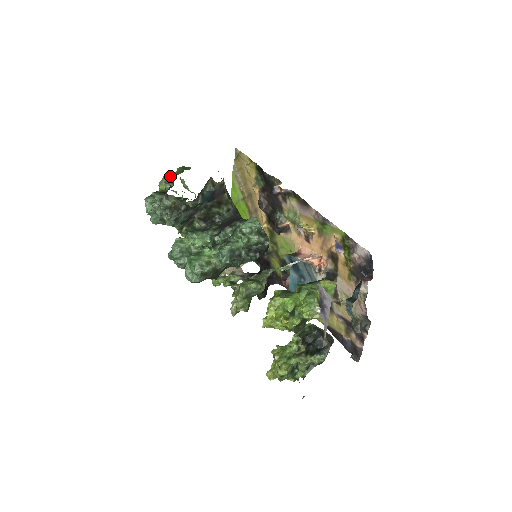
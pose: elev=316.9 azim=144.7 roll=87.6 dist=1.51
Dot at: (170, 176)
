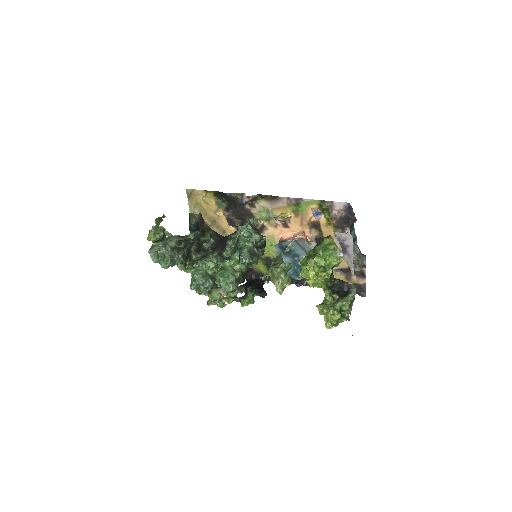
Dot at: (156, 227)
